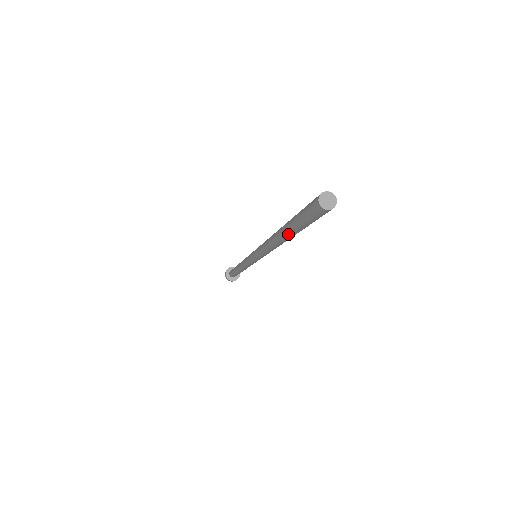
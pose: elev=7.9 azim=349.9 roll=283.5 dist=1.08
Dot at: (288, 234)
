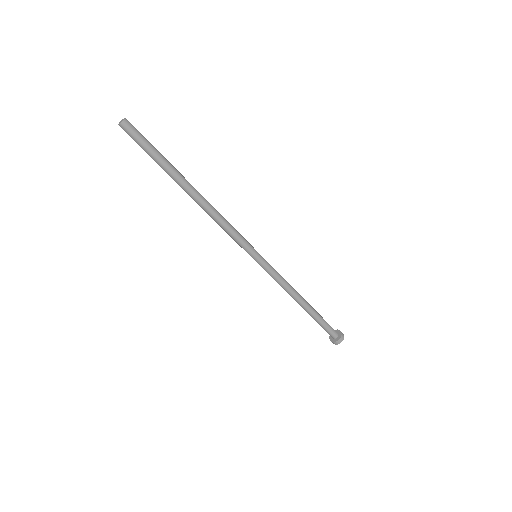
Dot at: (172, 178)
